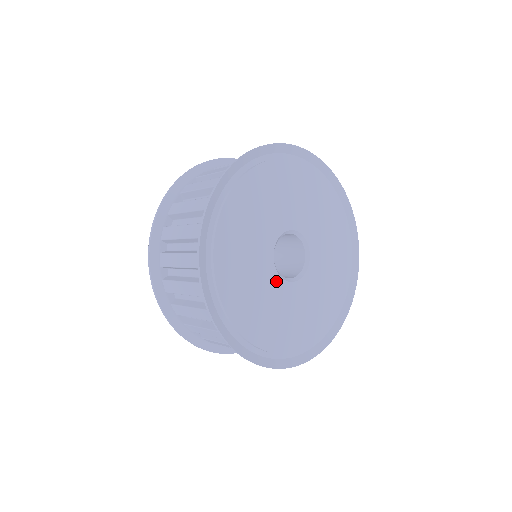
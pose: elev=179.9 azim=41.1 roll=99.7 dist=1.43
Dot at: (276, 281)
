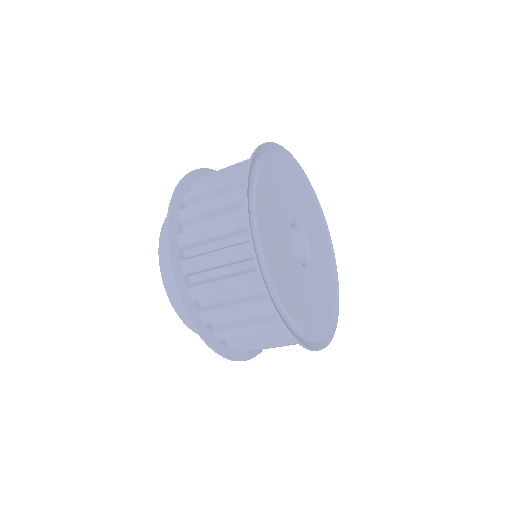
Dot at: (295, 261)
